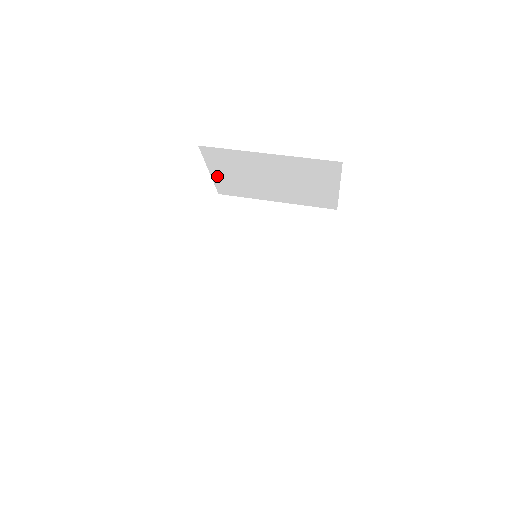
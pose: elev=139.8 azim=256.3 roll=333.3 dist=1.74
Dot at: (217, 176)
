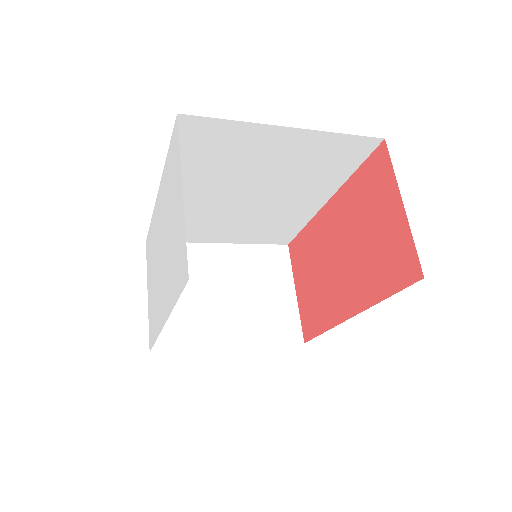
Dot at: occluded
